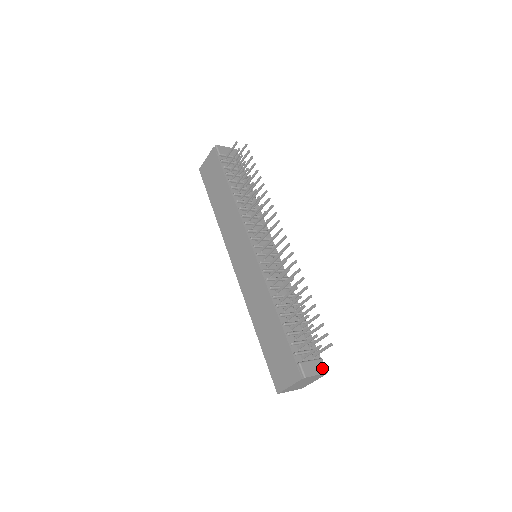
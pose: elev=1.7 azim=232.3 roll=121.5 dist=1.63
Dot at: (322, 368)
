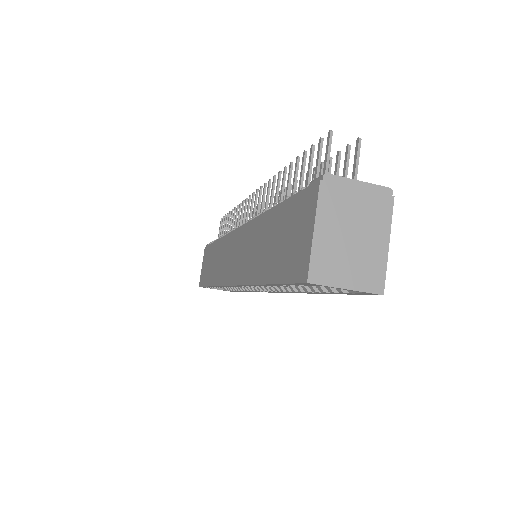
Dot at: occluded
